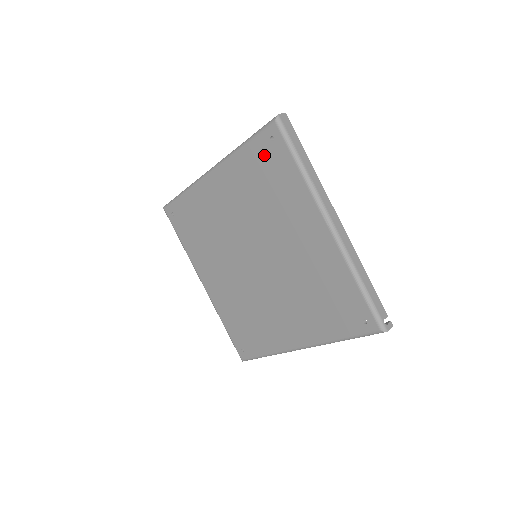
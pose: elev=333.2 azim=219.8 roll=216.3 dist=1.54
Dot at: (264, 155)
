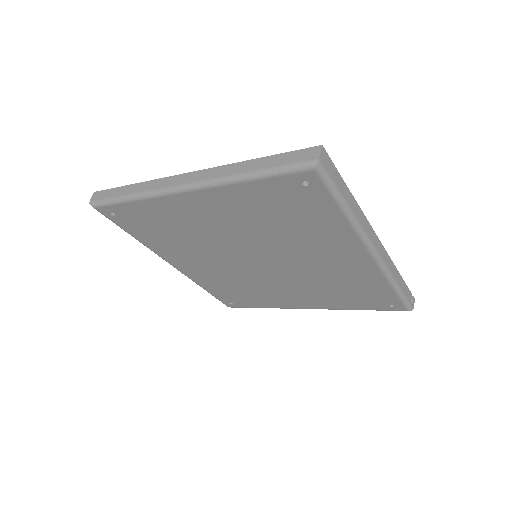
Dot at: (287, 194)
